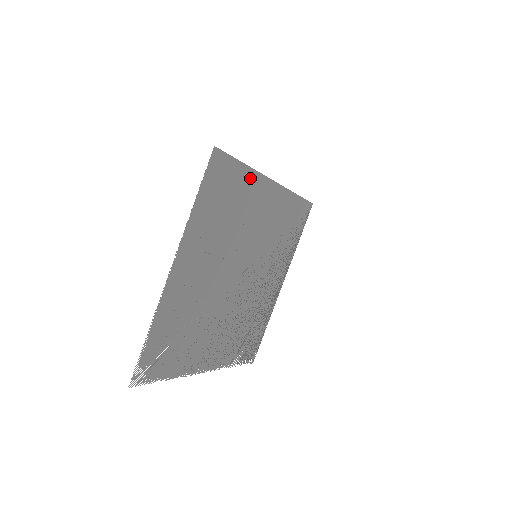
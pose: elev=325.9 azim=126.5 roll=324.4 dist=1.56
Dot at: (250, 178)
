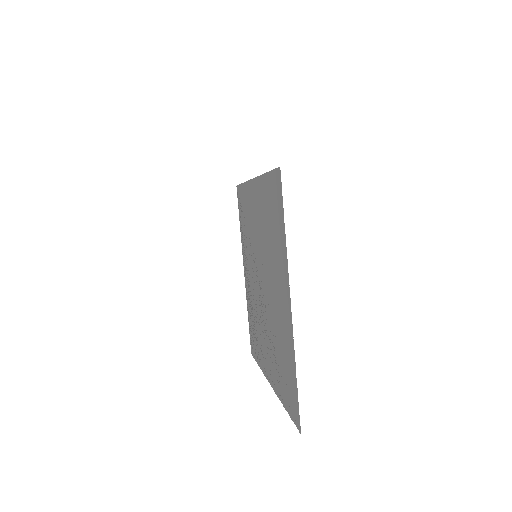
Dot at: (262, 185)
